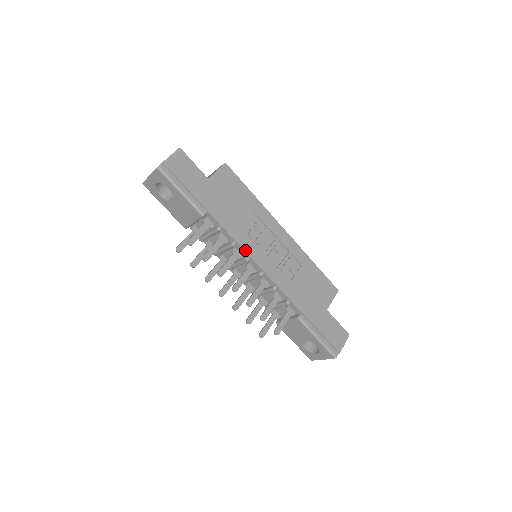
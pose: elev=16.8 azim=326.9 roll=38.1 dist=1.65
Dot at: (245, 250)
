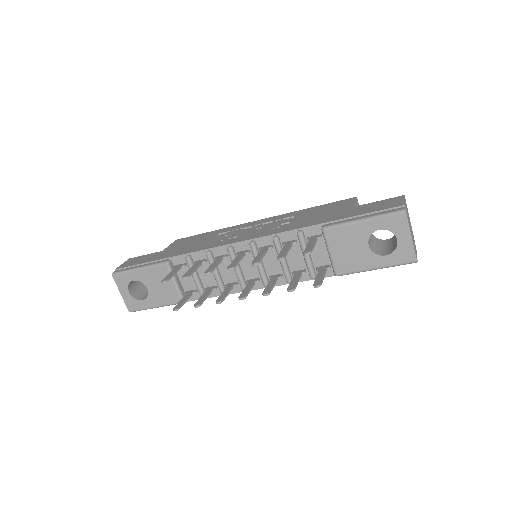
Dot at: (221, 246)
